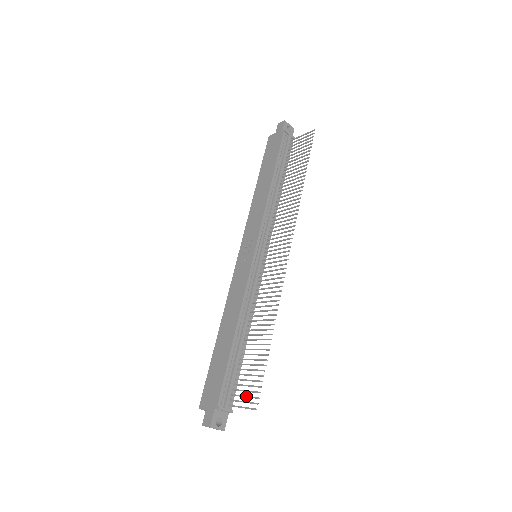
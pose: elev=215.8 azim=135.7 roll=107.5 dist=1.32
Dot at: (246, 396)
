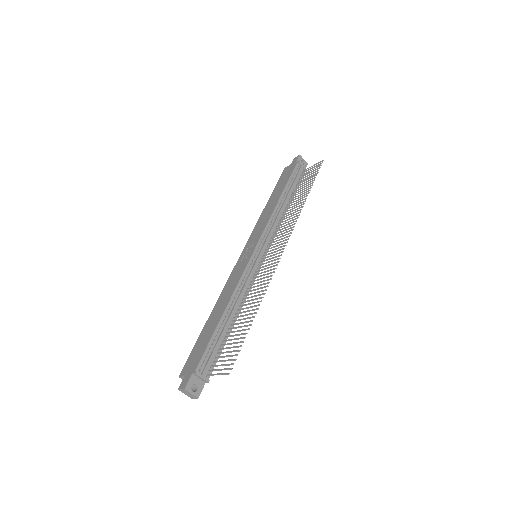
Dot at: (223, 364)
